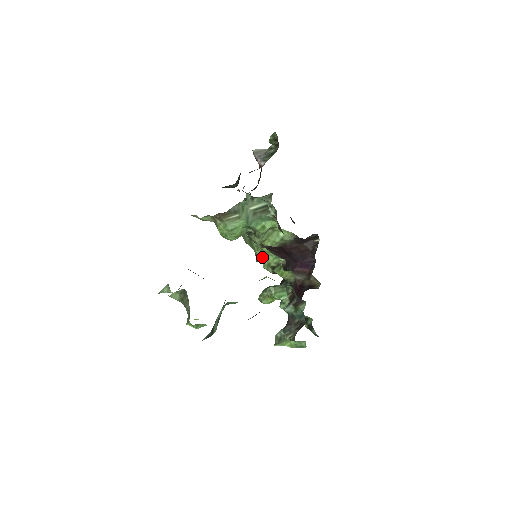
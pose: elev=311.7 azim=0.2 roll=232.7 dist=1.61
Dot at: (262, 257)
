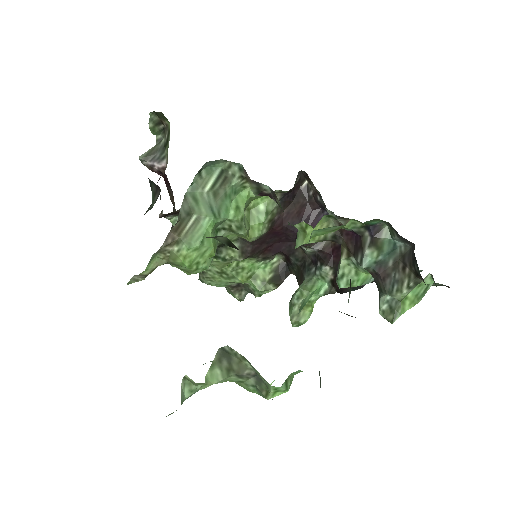
Dot at: (248, 281)
